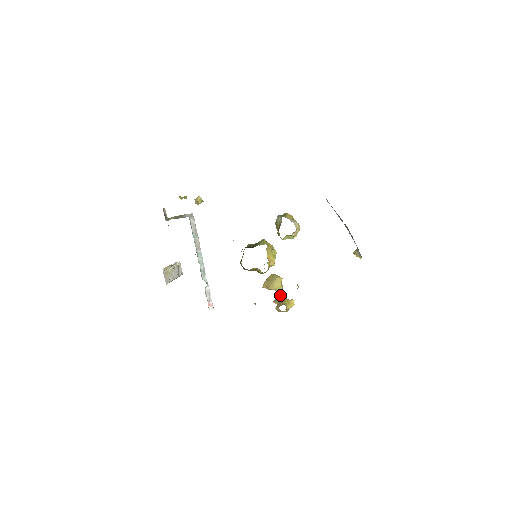
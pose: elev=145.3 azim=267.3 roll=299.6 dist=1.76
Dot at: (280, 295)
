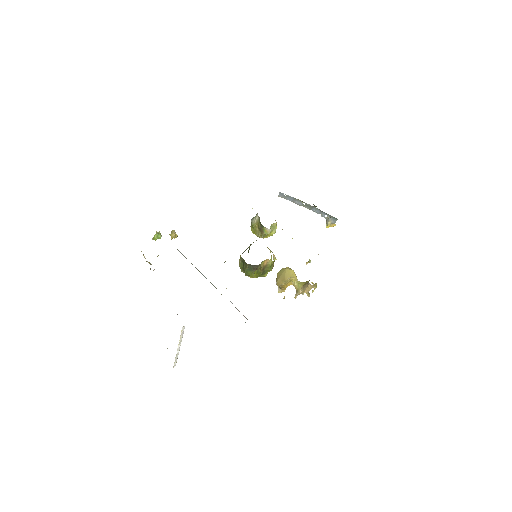
Dot at: (298, 283)
